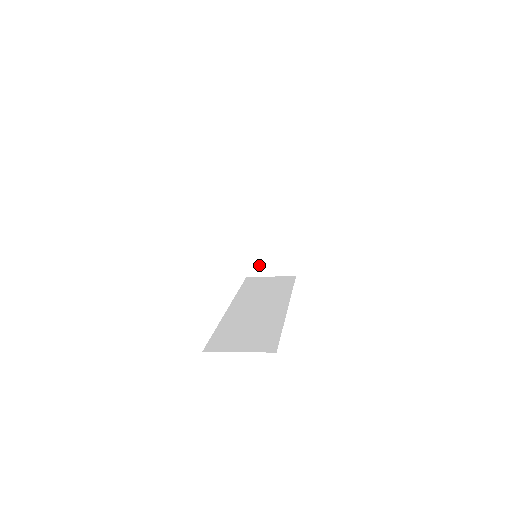
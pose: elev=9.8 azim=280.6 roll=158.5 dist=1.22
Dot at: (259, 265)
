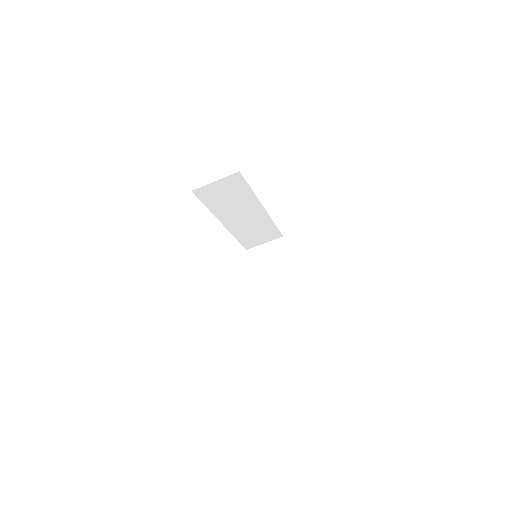
Dot at: (269, 292)
